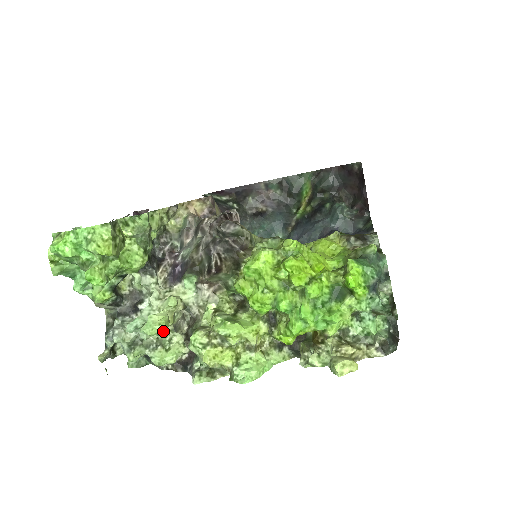
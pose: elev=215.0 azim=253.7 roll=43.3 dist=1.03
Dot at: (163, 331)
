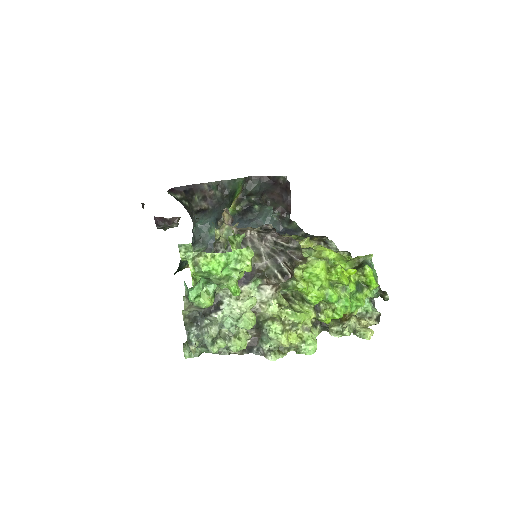
Dot at: occluded
